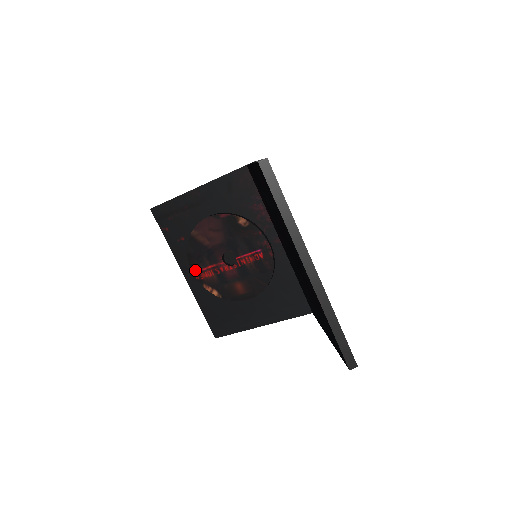
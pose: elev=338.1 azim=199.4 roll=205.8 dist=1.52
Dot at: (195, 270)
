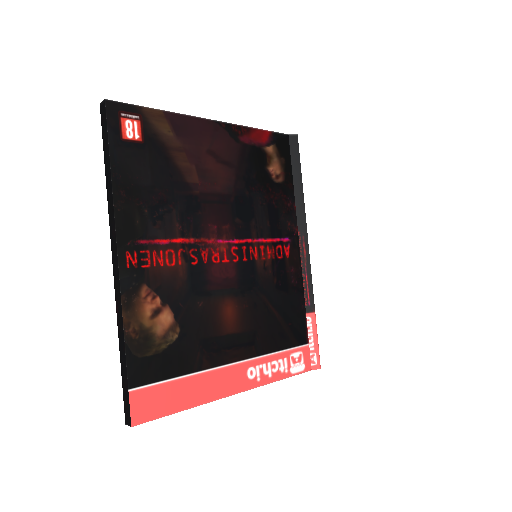
Dot at: occluded
